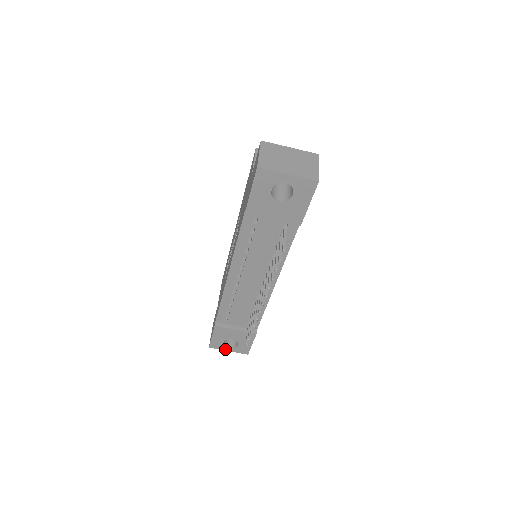
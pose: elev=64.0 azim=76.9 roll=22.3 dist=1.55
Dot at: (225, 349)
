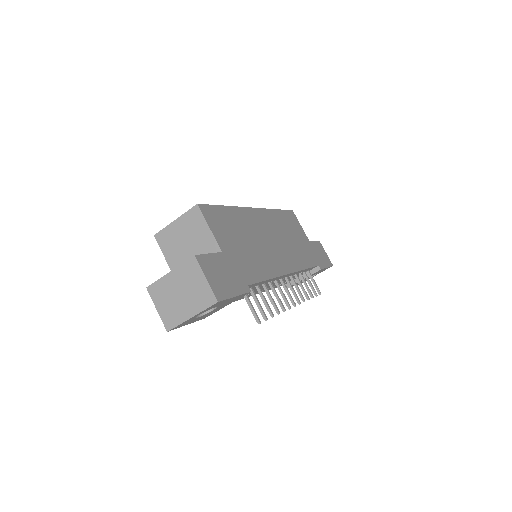
Dot at: occluded
